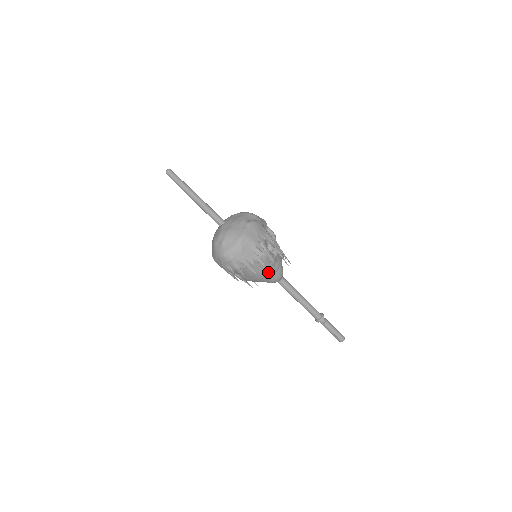
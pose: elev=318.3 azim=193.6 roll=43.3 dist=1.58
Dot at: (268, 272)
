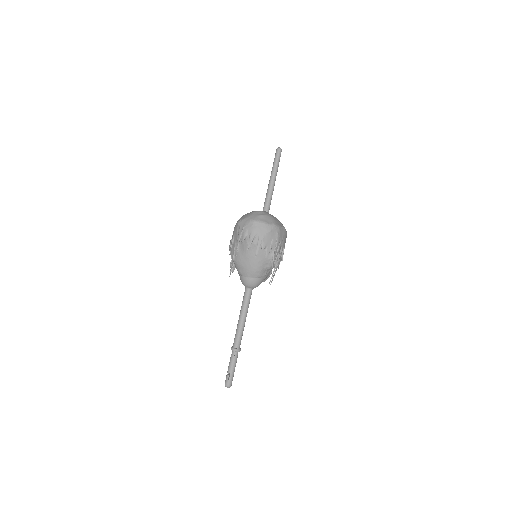
Dot at: (258, 269)
